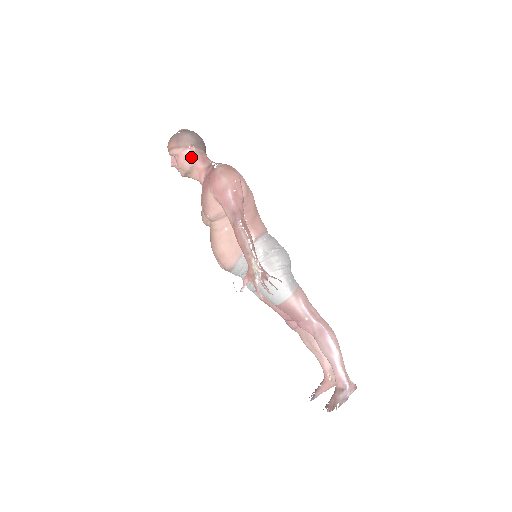
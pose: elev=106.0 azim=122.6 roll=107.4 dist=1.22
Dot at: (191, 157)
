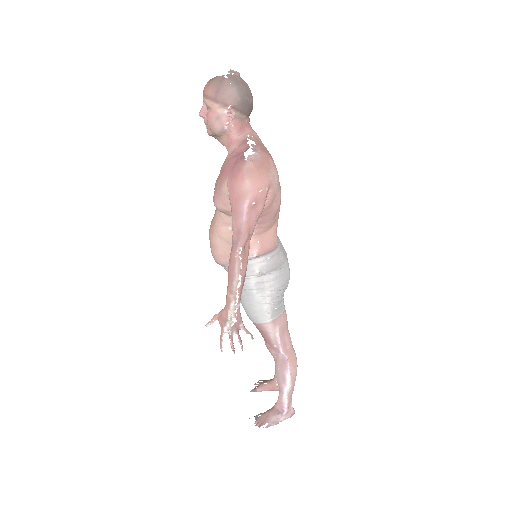
Dot at: (226, 120)
